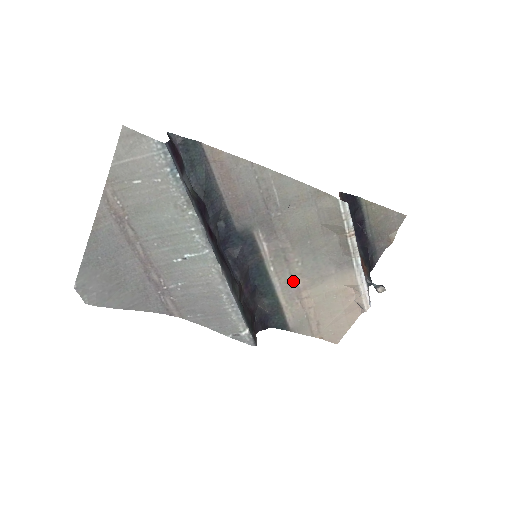
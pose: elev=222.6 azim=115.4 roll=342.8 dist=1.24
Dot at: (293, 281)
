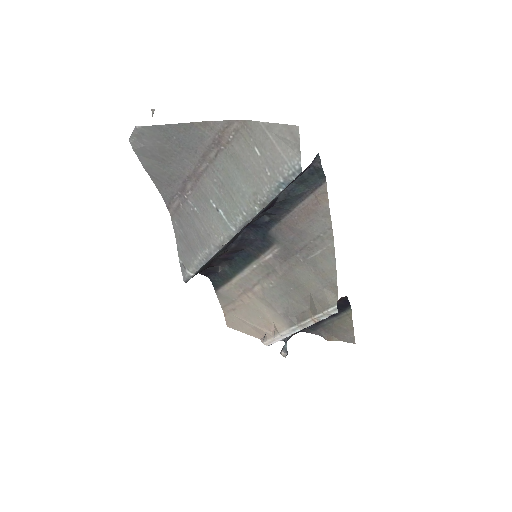
Dot at: (255, 284)
